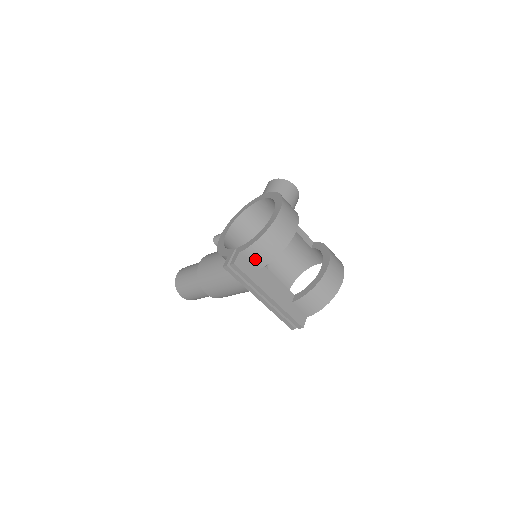
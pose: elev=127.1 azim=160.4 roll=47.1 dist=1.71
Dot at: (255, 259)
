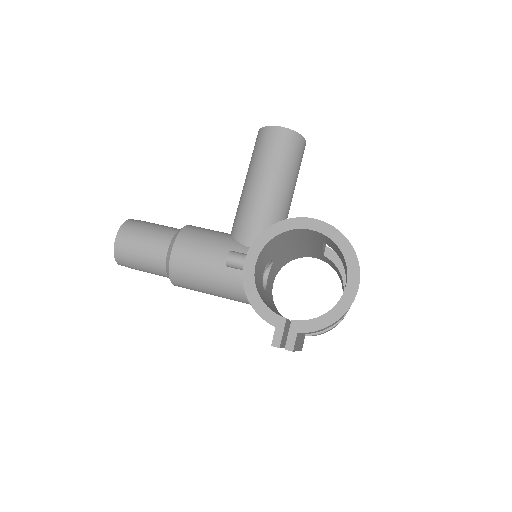
Dot at: occluded
